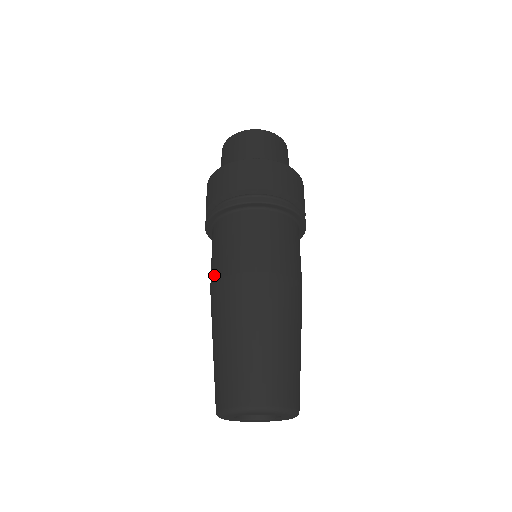
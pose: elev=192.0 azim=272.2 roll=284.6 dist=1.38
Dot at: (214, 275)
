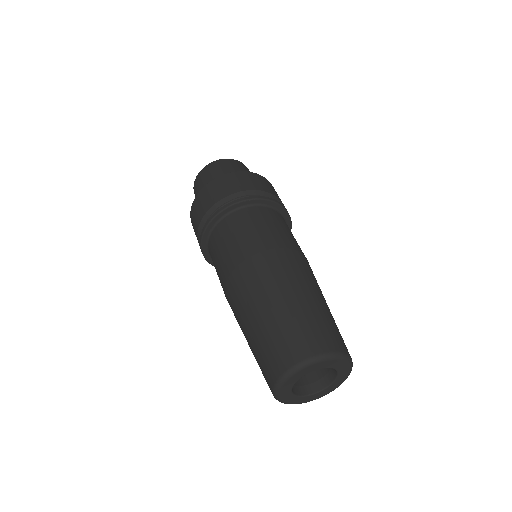
Dot at: (258, 246)
